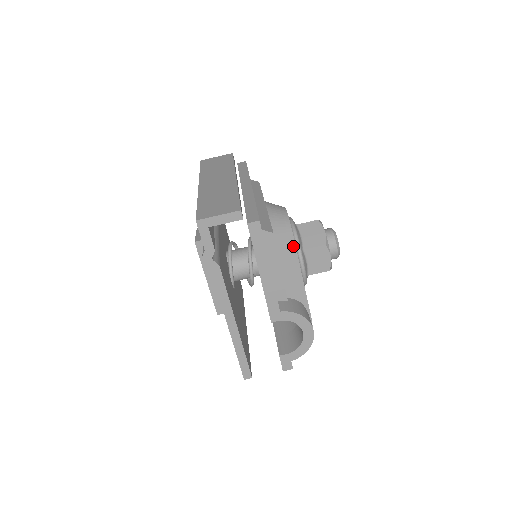
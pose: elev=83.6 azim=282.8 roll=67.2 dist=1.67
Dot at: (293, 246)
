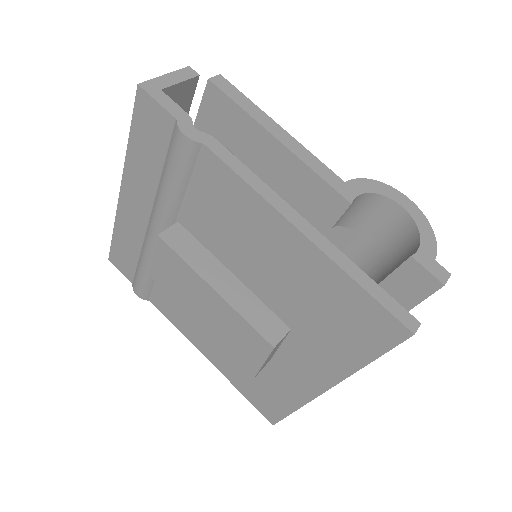
Dot at: occluded
